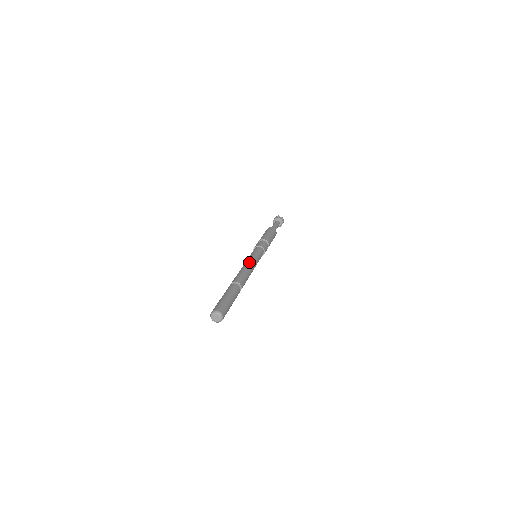
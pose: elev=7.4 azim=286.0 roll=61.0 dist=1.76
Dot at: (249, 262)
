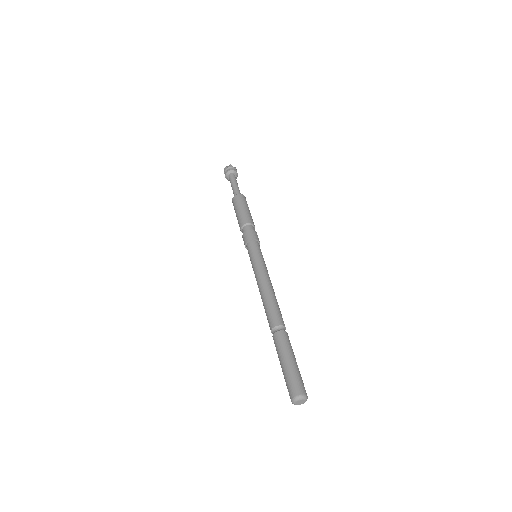
Dot at: (267, 278)
